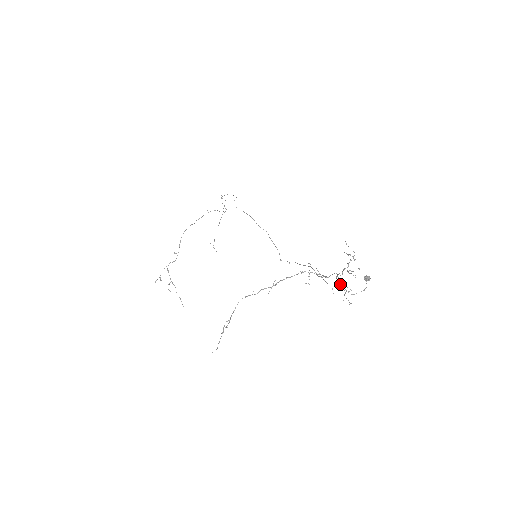
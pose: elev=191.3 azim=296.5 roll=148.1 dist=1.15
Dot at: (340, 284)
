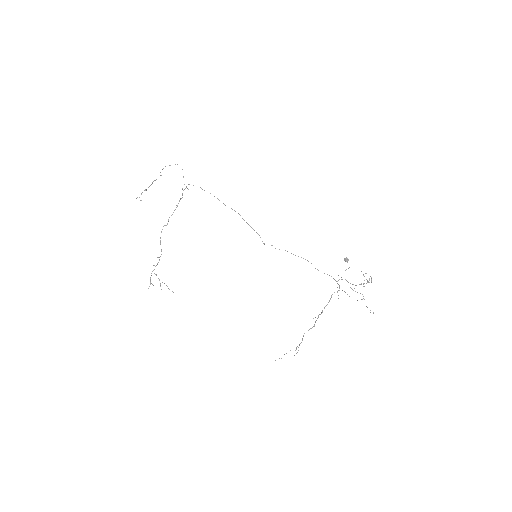
Dot at: occluded
